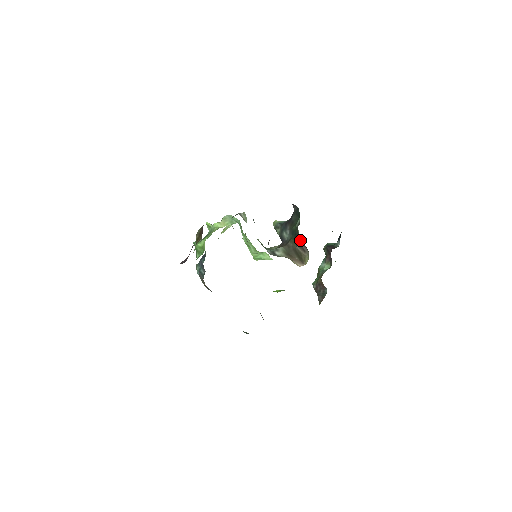
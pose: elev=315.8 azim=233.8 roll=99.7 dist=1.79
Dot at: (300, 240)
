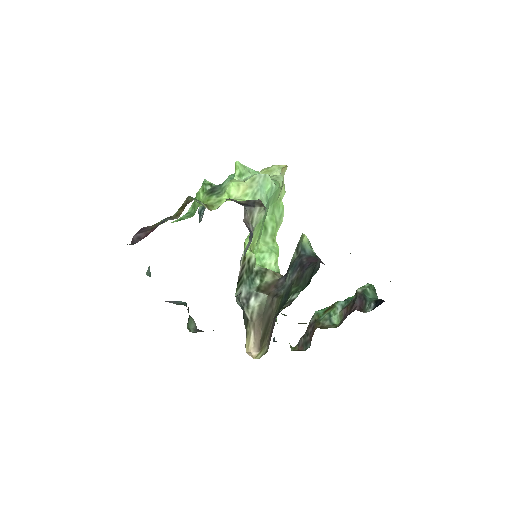
Dot at: (274, 323)
